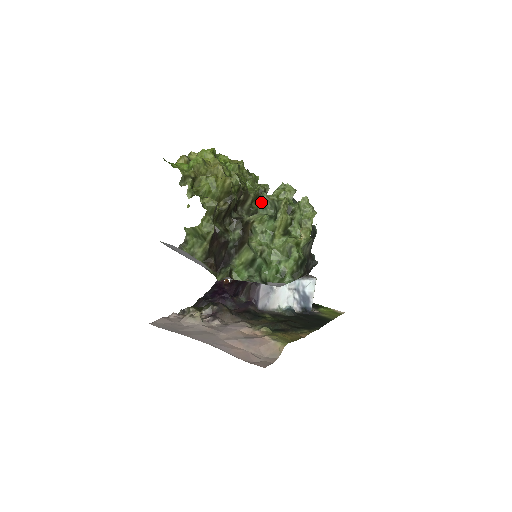
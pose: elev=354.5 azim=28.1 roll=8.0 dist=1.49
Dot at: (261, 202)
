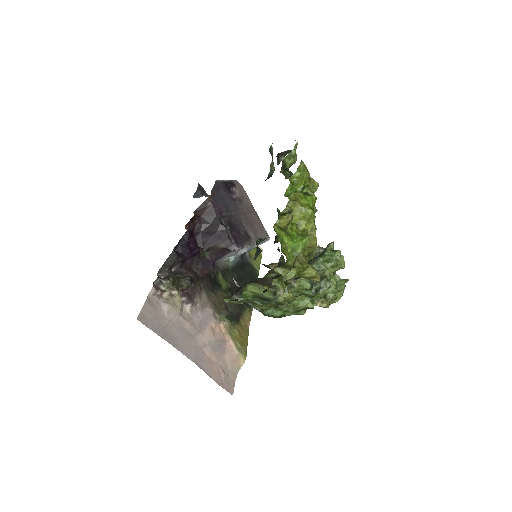
Dot at: occluded
